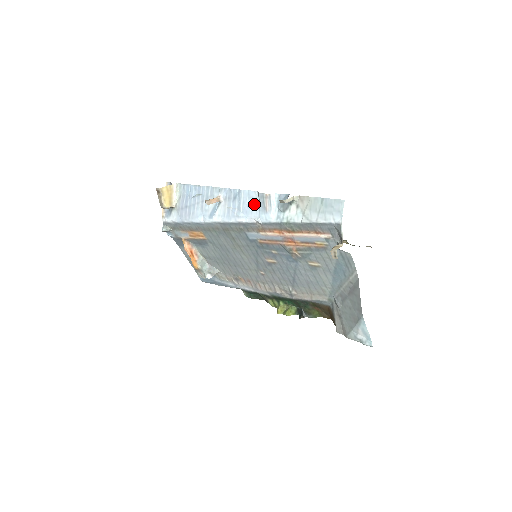
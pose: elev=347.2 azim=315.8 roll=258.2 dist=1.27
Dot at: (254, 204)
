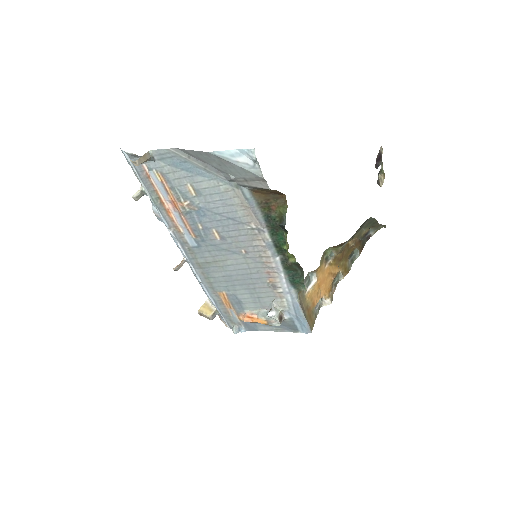
Dot at: occluded
